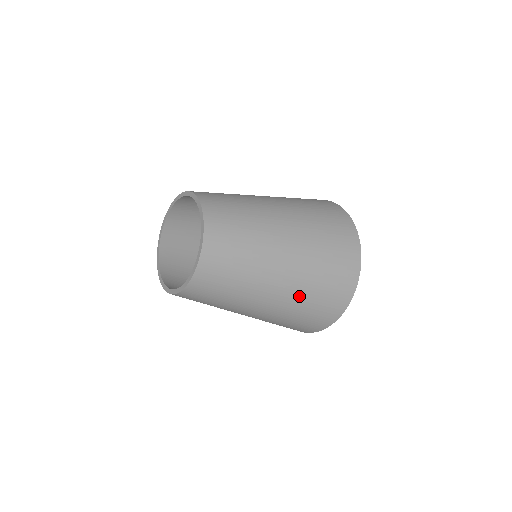
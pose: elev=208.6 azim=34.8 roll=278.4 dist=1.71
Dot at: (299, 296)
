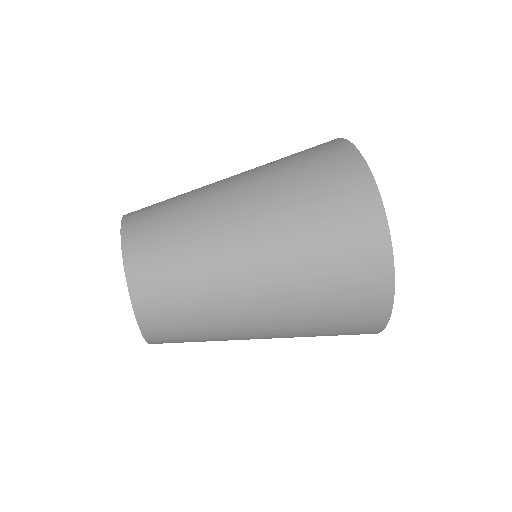
Dot at: (302, 321)
